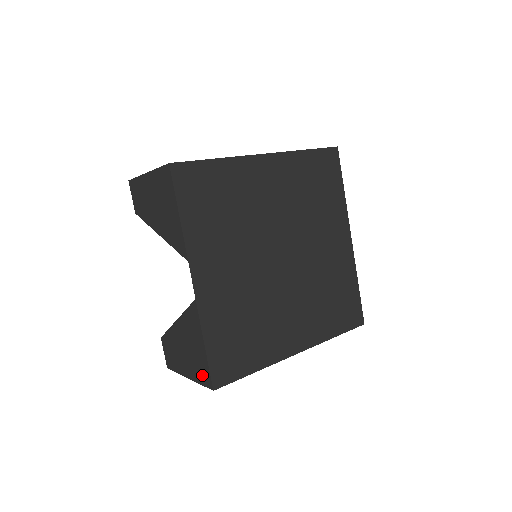
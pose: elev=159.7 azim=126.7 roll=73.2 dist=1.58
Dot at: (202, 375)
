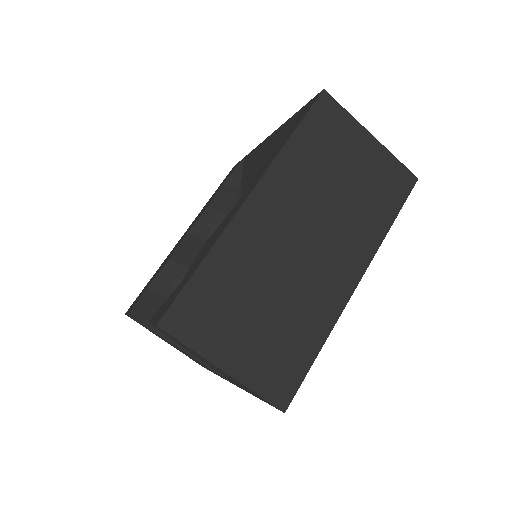
Dot at: occluded
